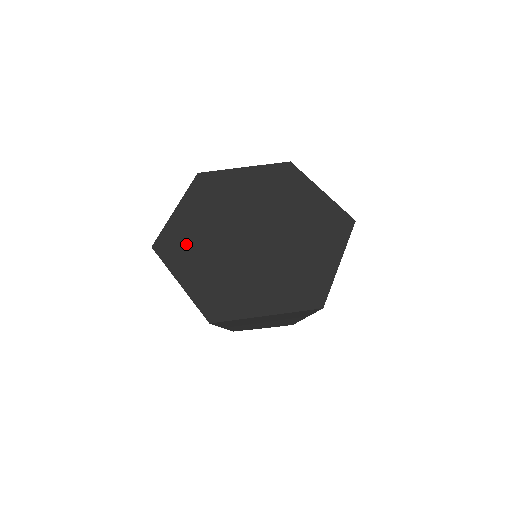
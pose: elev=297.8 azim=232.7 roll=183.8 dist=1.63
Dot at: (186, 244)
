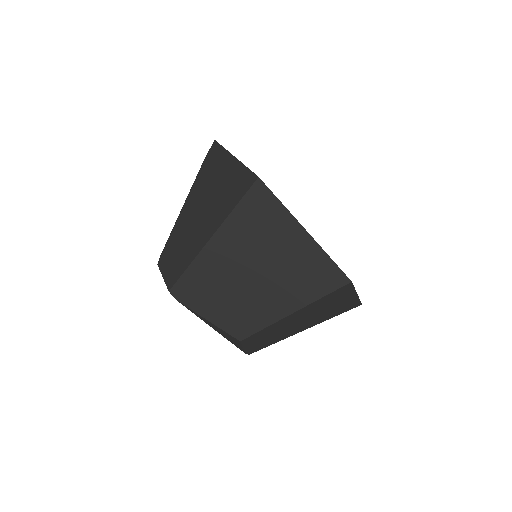
Dot at: occluded
